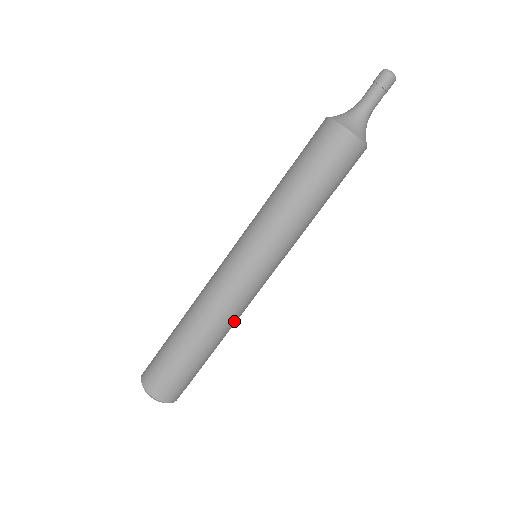
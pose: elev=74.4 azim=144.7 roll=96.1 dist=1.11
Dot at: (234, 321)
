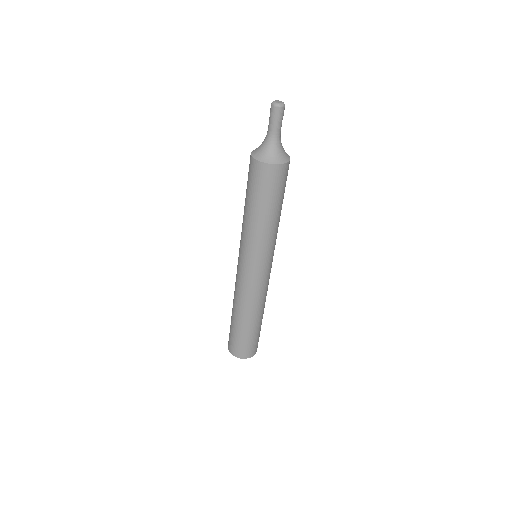
Dot at: (259, 302)
